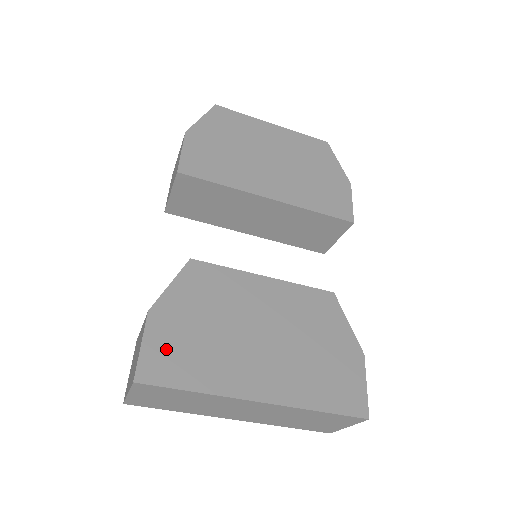
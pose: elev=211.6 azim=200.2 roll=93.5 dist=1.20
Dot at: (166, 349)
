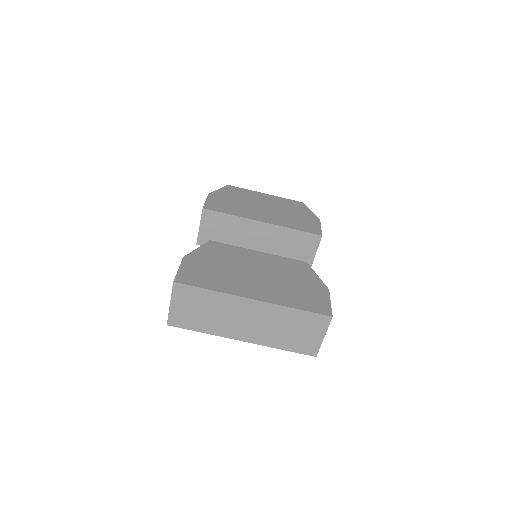
Dot at: (194, 272)
